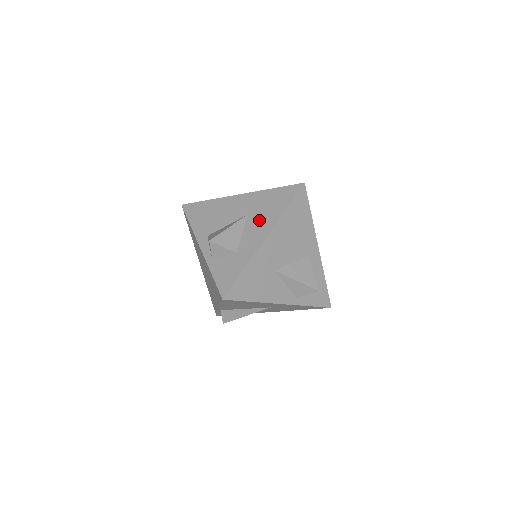
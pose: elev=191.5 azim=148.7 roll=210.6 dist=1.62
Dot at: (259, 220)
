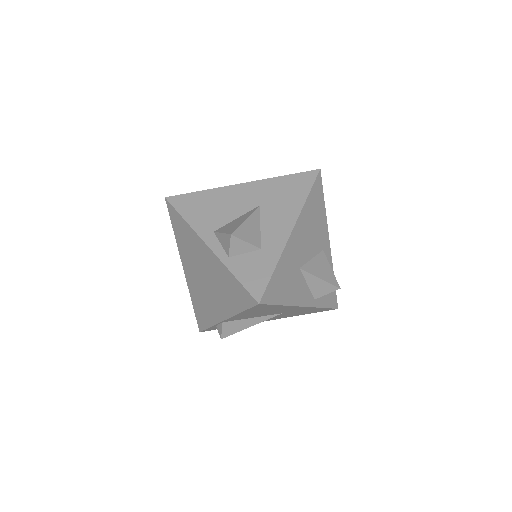
Dot at: (277, 210)
